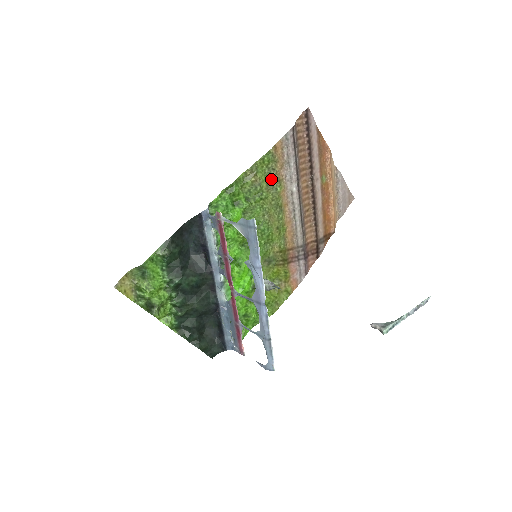
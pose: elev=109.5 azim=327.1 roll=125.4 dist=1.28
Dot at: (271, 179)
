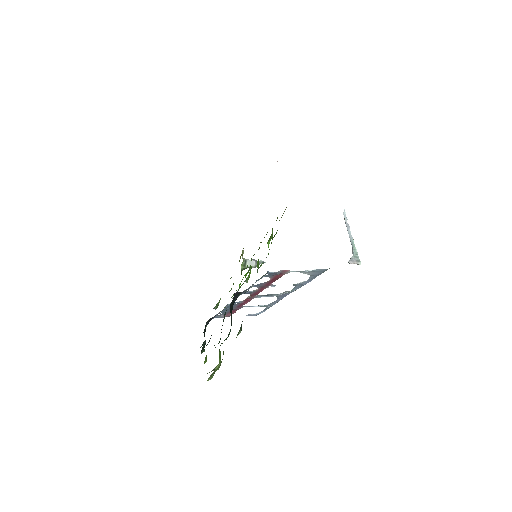
Dot at: occluded
